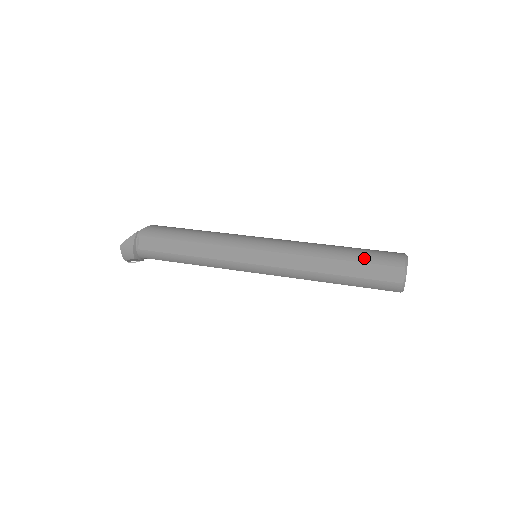
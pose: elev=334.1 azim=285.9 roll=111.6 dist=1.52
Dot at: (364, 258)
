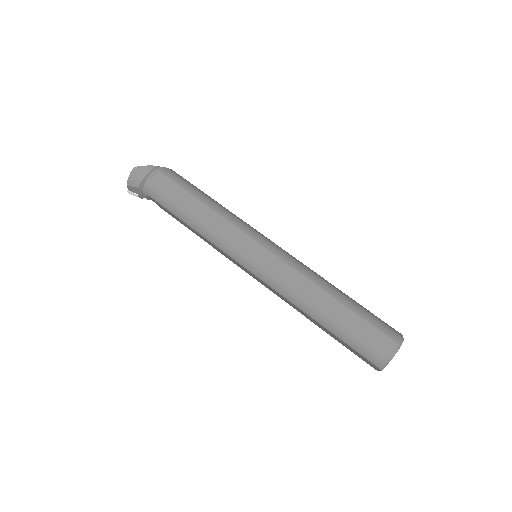
Dot at: (363, 313)
